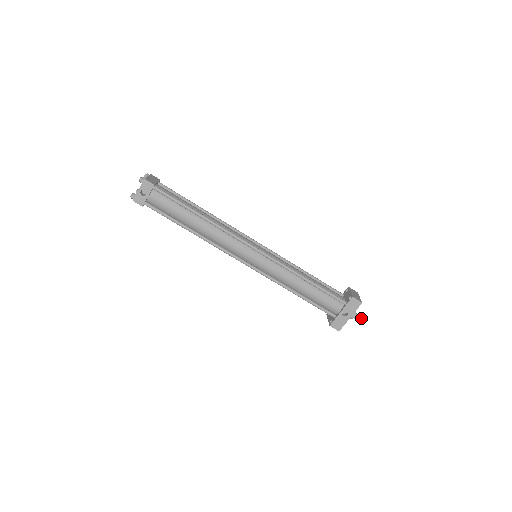
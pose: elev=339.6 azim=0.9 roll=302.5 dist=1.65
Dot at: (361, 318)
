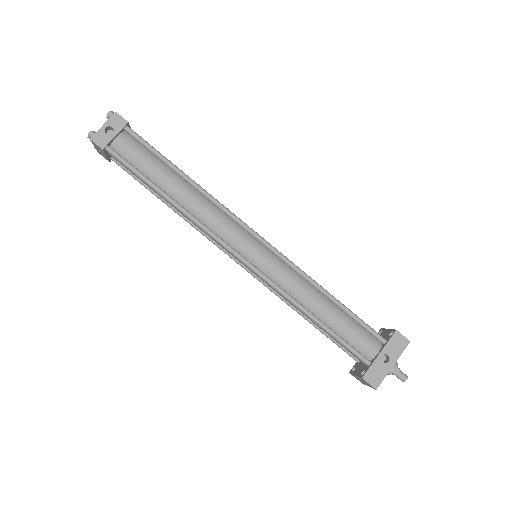
Dot at: (405, 375)
